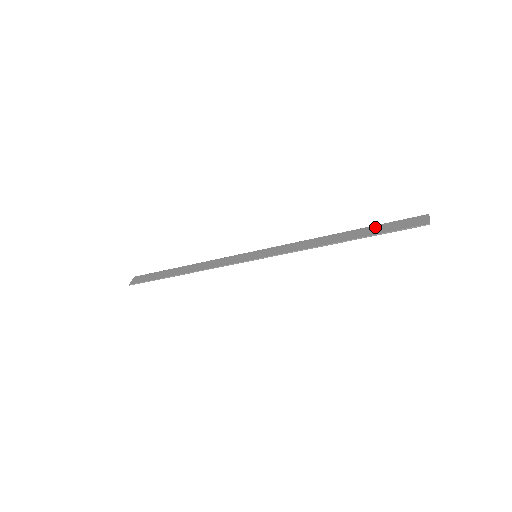
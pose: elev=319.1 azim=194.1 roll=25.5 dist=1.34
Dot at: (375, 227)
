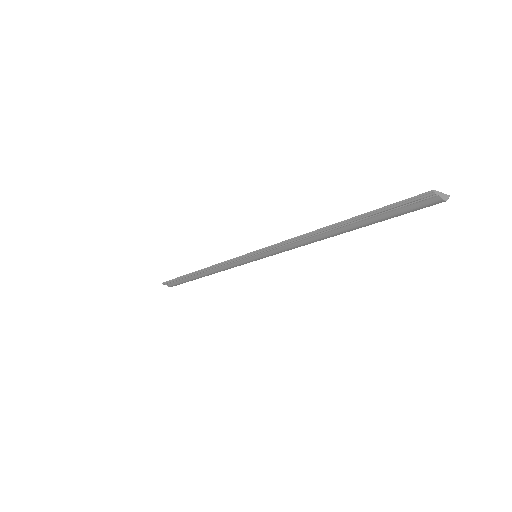
Dot at: occluded
